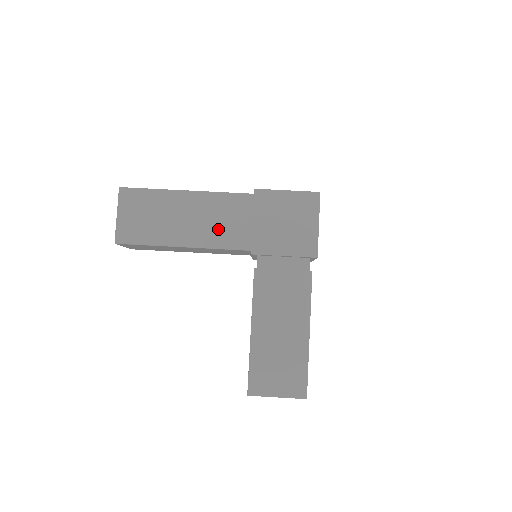
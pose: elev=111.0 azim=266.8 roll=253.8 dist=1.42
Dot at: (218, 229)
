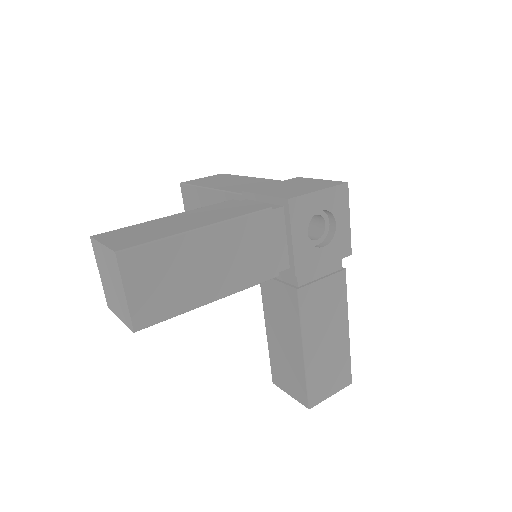
Dot at: (244, 187)
